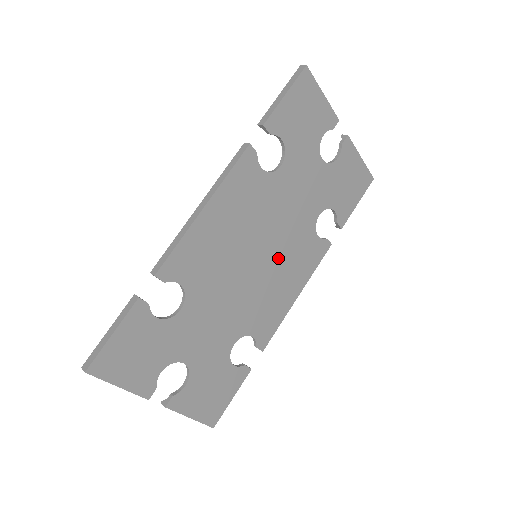
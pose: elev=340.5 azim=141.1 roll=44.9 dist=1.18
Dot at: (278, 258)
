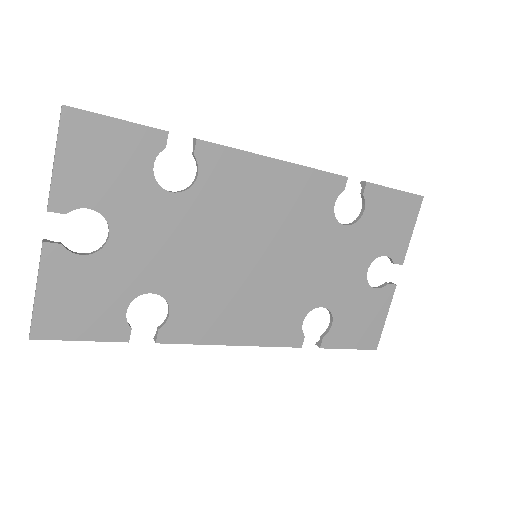
Dot at: (265, 285)
